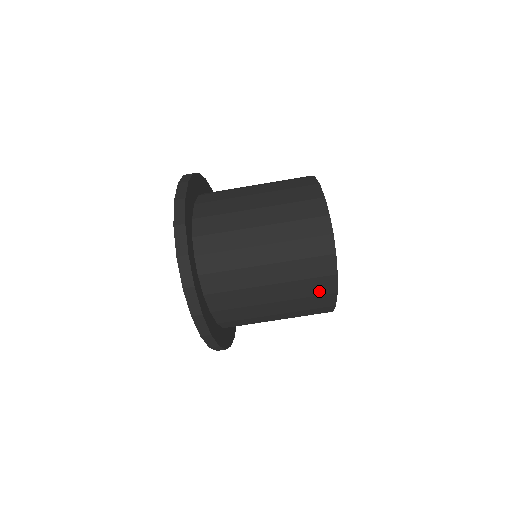
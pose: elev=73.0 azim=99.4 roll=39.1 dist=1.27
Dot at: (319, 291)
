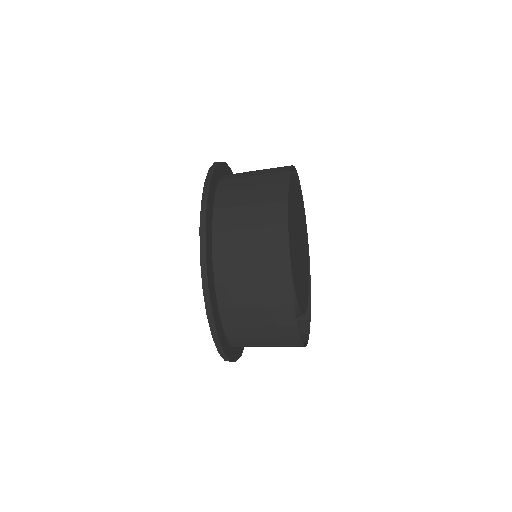
Dot at: (301, 323)
